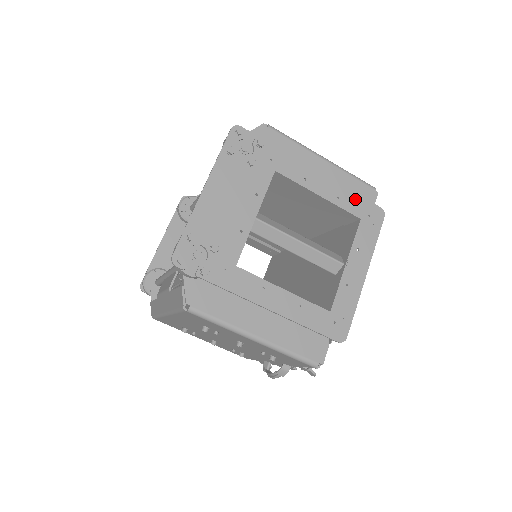
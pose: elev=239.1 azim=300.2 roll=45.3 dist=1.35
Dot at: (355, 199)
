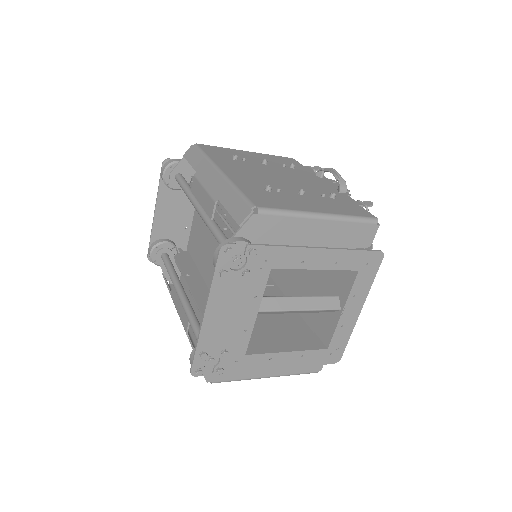
Dot at: (354, 256)
